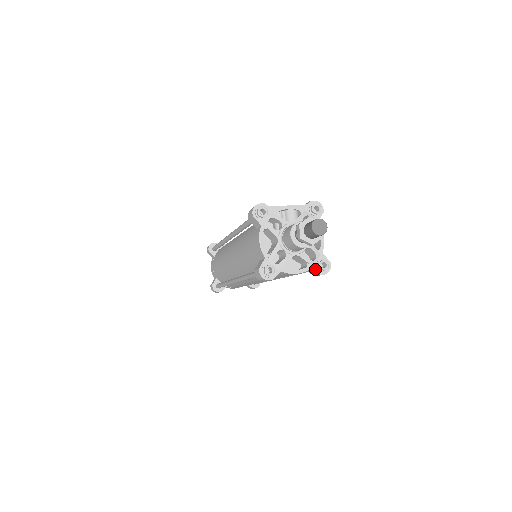
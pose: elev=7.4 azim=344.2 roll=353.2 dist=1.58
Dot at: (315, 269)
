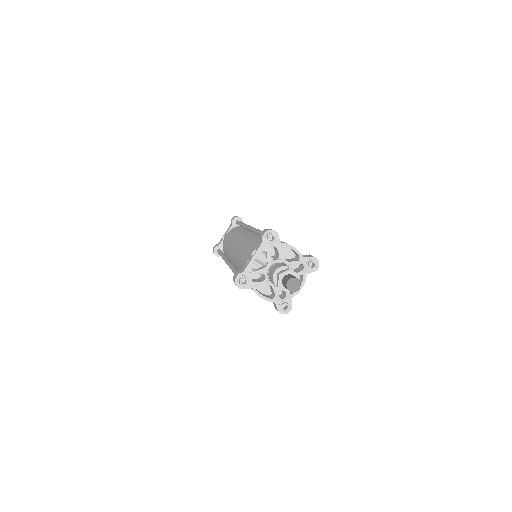
Dot at: (310, 272)
